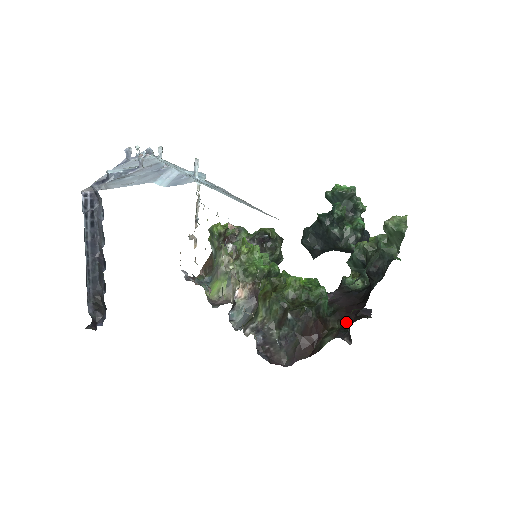
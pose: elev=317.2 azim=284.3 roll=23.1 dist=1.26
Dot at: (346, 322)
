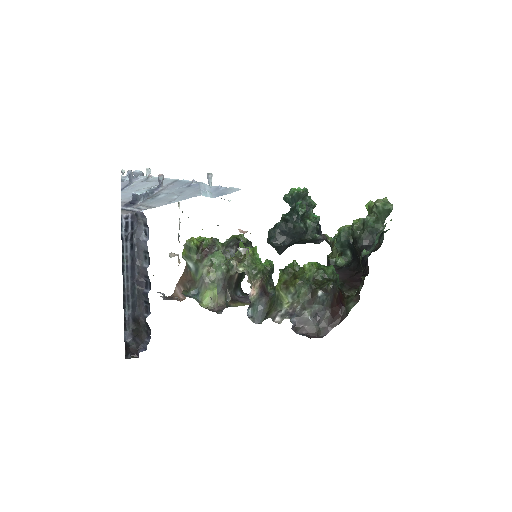
Dot at: (357, 289)
